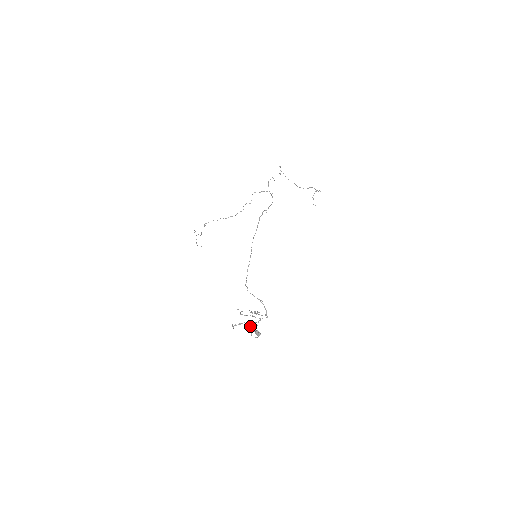
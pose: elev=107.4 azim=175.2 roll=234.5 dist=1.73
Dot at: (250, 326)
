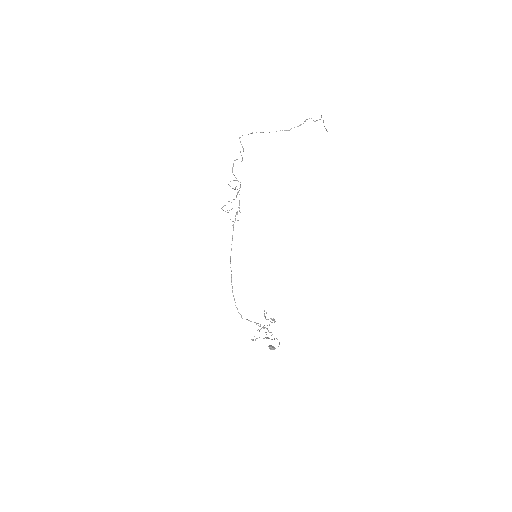
Dot at: occluded
